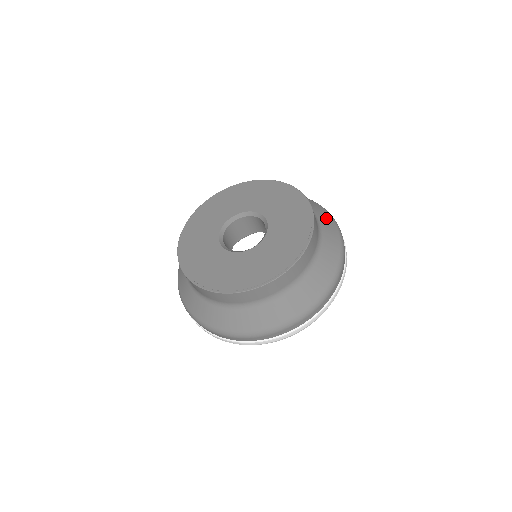
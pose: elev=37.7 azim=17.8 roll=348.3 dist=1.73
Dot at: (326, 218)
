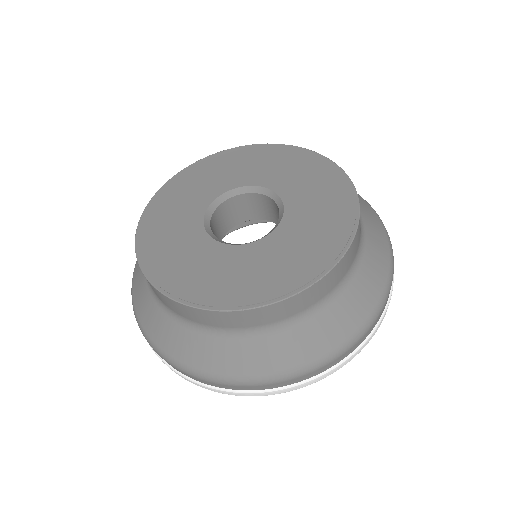
Dot at: (379, 243)
